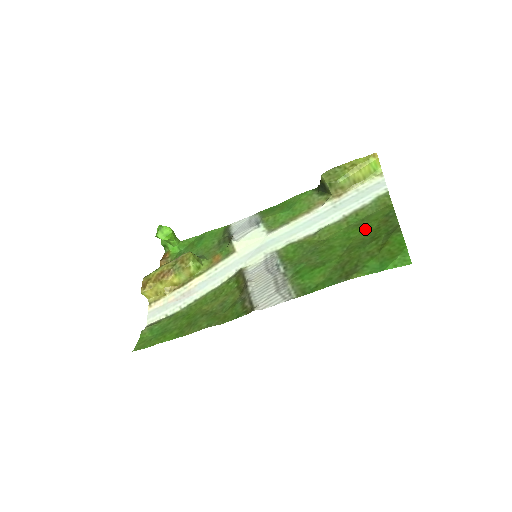
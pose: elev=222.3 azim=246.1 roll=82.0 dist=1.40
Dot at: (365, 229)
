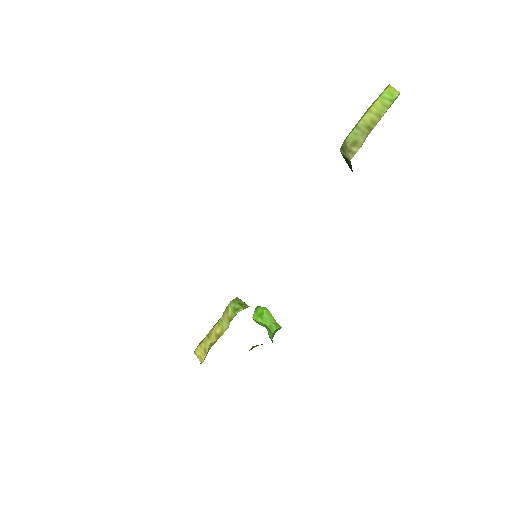
Dot at: occluded
